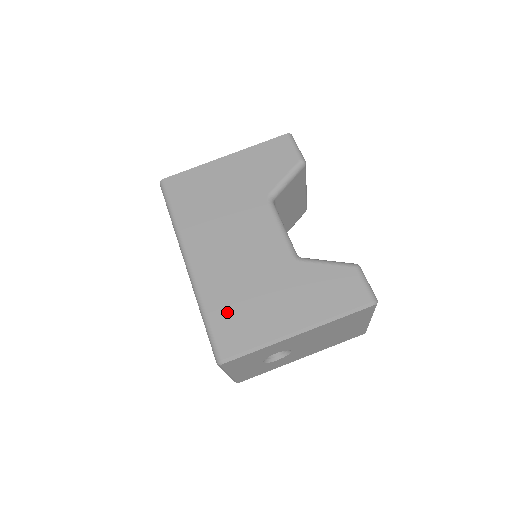
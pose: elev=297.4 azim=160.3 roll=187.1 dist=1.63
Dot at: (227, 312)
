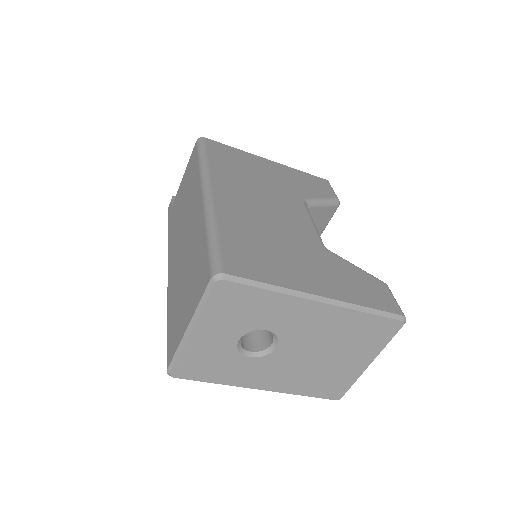
Dot at: (242, 242)
